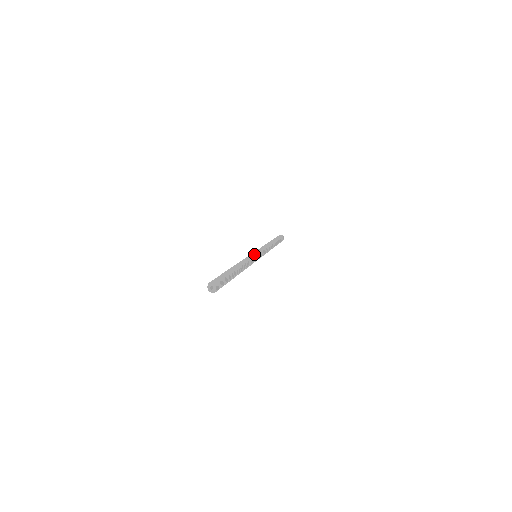
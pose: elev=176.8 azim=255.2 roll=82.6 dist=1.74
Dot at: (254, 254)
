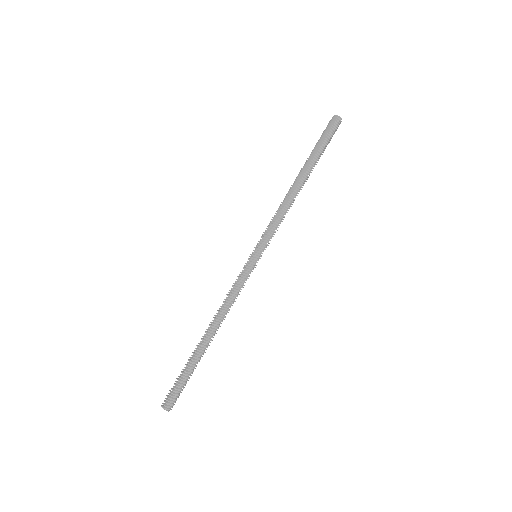
Dot at: (244, 268)
